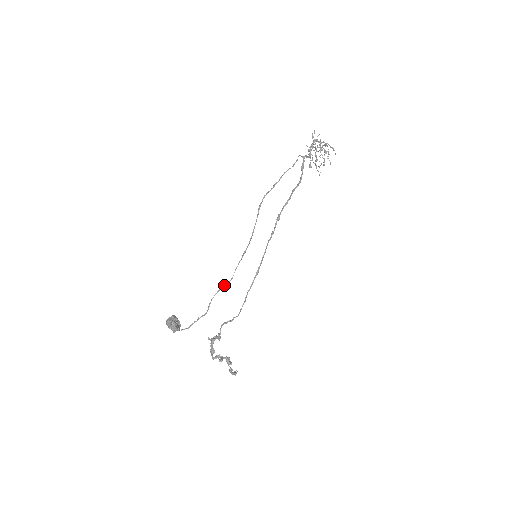
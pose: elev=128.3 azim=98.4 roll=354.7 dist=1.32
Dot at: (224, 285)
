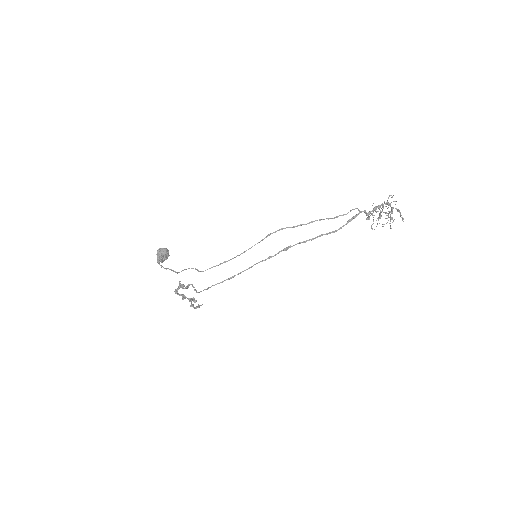
Dot at: (197, 269)
